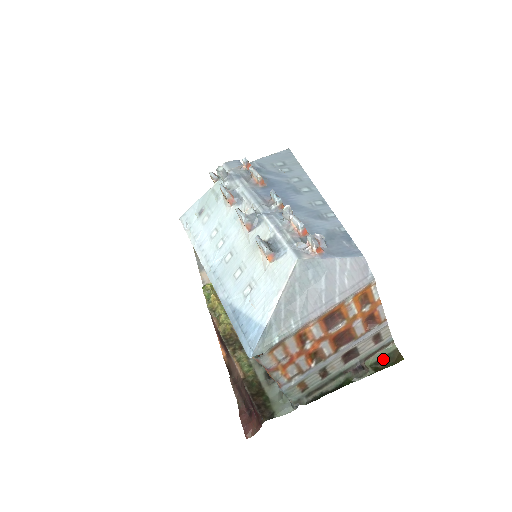
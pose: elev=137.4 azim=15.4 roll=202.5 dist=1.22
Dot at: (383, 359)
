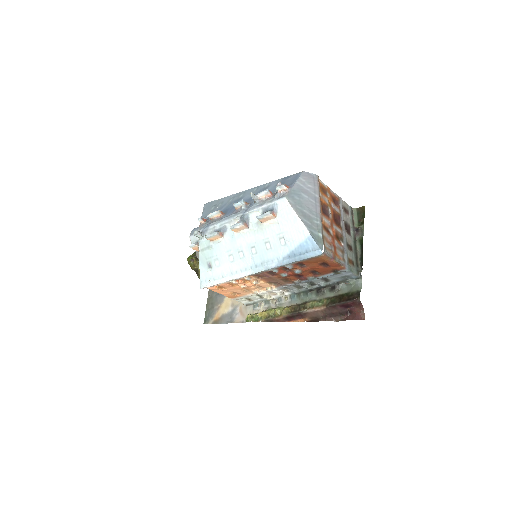
Dot at: (359, 217)
